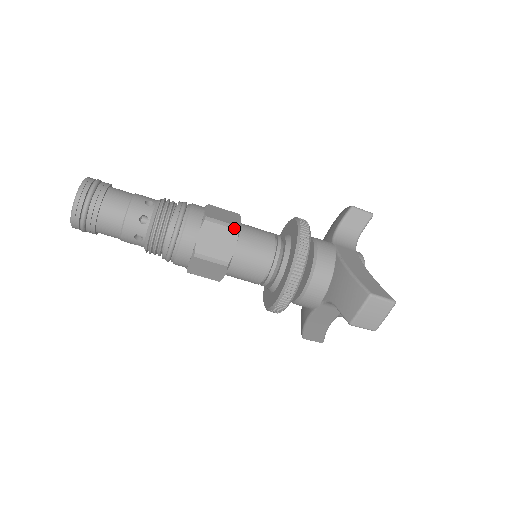
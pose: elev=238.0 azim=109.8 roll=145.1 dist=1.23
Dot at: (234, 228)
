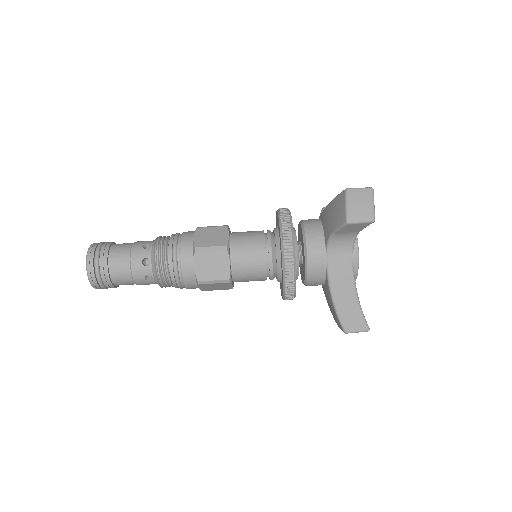
Dot at: (223, 226)
